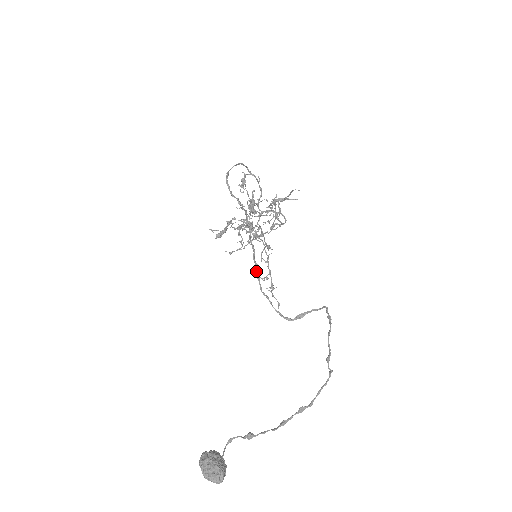
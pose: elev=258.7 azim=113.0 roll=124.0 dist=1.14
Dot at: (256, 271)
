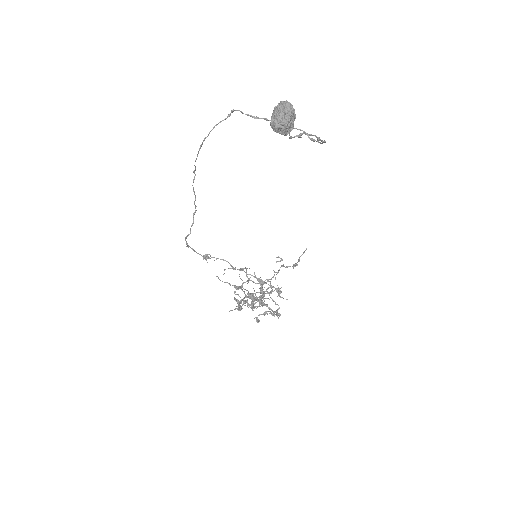
Dot at: (202, 142)
